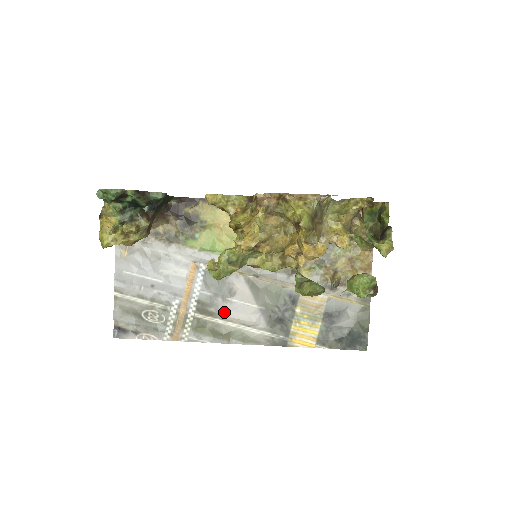
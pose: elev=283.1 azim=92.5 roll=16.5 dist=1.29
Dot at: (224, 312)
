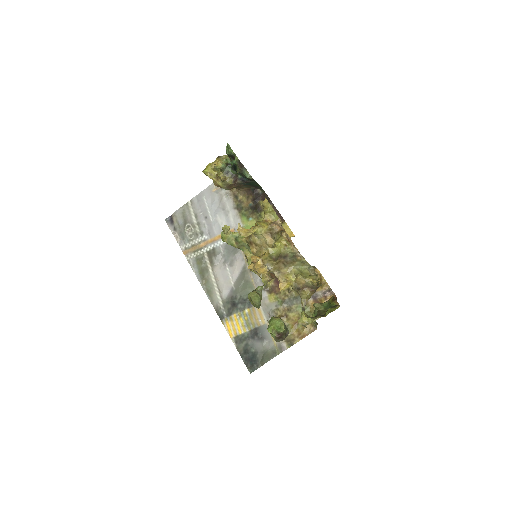
Dot at: (217, 268)
